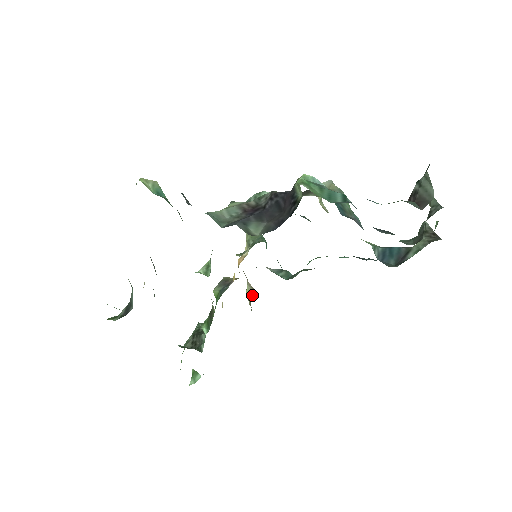
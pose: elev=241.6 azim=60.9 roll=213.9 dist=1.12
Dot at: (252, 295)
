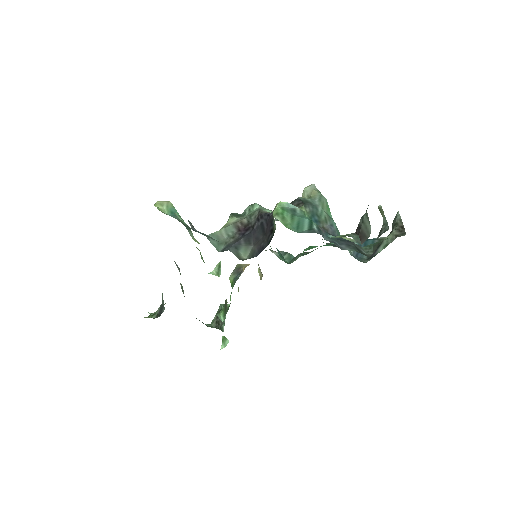
Dot at: occluded
